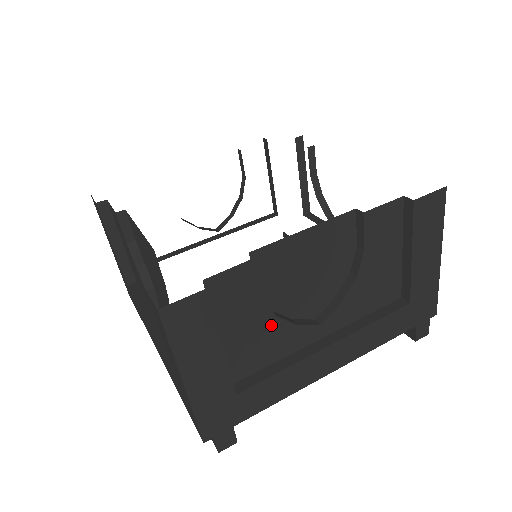
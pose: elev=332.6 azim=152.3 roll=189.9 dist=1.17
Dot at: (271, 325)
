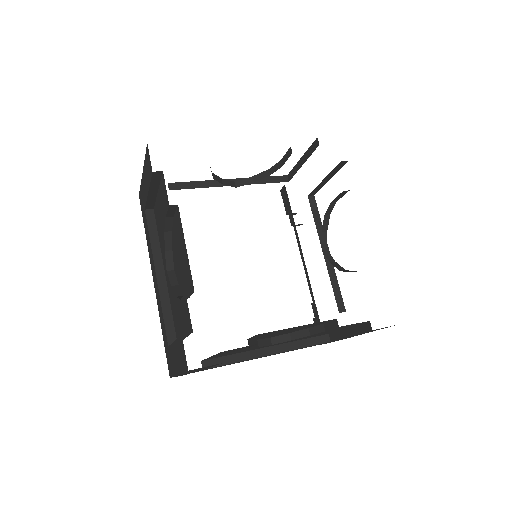
Dot at: occluded
